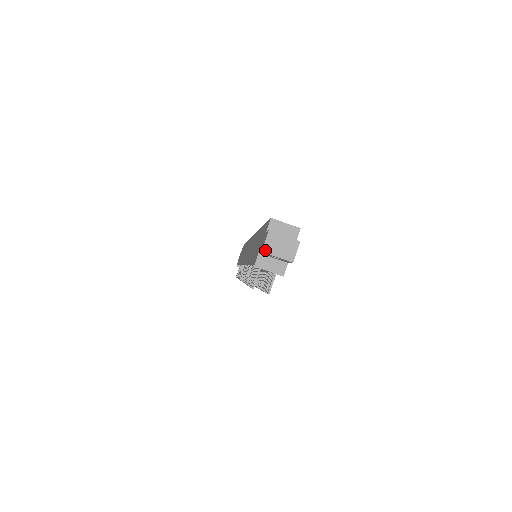
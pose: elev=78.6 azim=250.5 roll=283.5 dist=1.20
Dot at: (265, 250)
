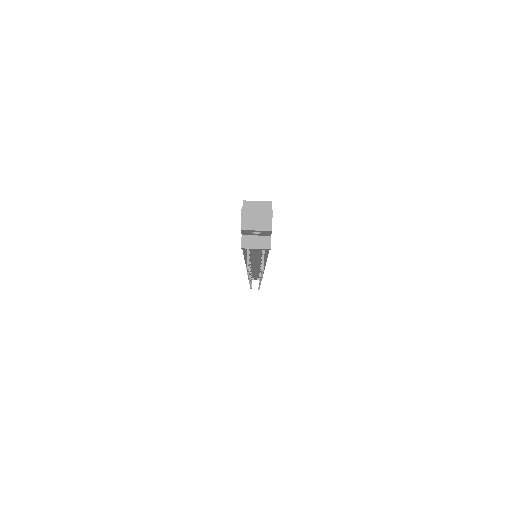
Dot at: (243, 228)
